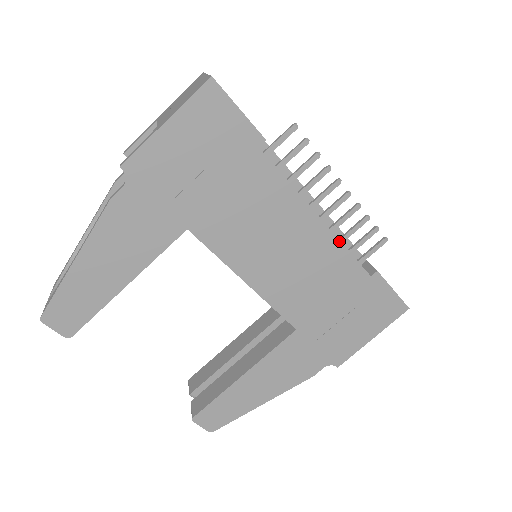
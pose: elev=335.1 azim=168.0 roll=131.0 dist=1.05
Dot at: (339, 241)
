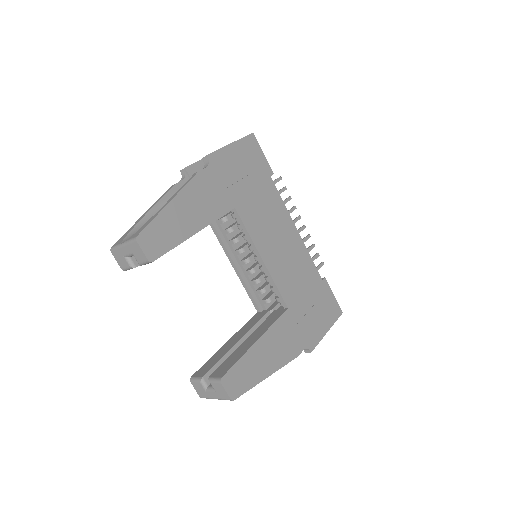
Dot at: (306, 249)
